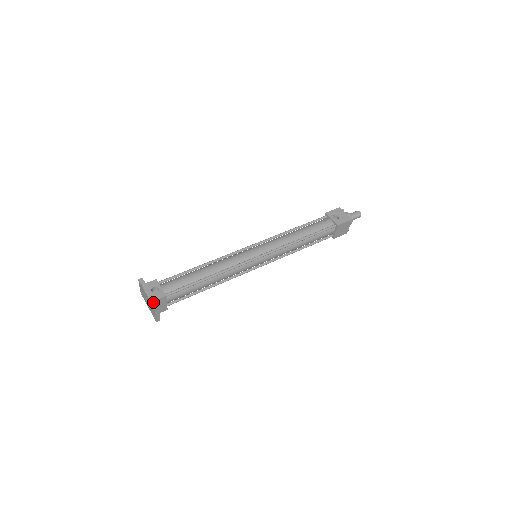
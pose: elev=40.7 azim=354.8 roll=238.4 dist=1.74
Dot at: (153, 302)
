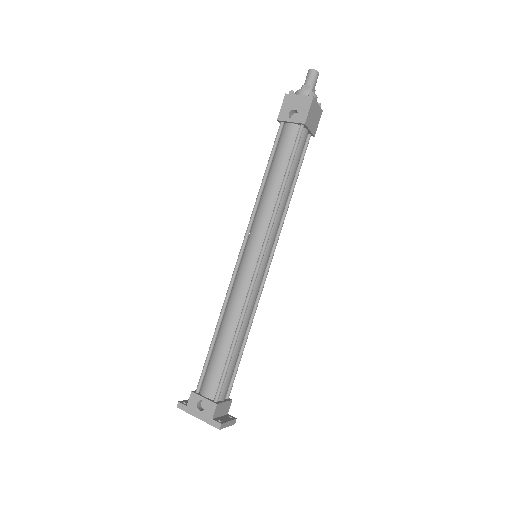
Dot at: (212, 423)
